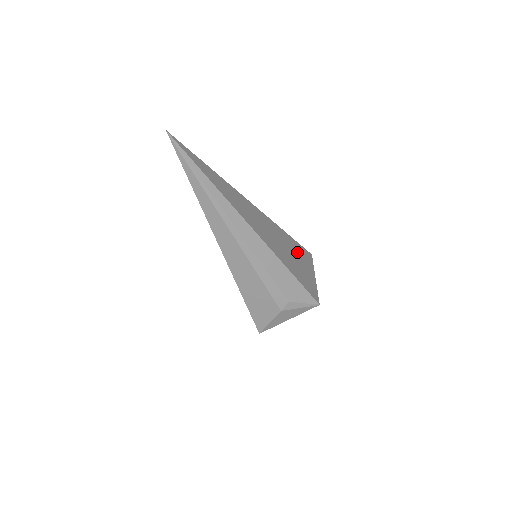
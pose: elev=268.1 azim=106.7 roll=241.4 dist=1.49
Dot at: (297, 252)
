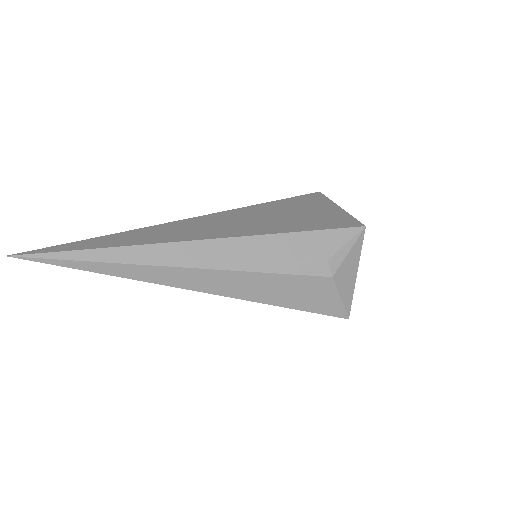
Dot at: (293, 207)
